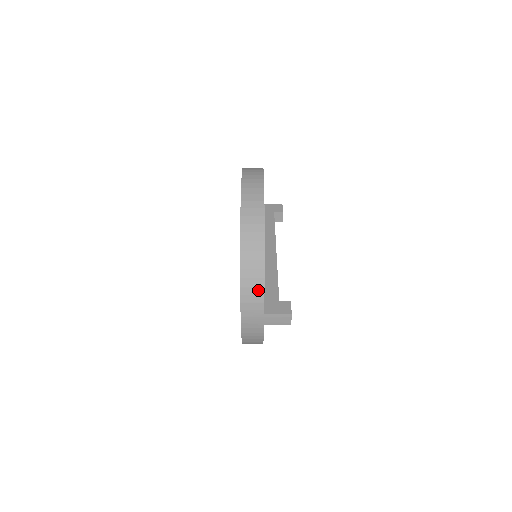
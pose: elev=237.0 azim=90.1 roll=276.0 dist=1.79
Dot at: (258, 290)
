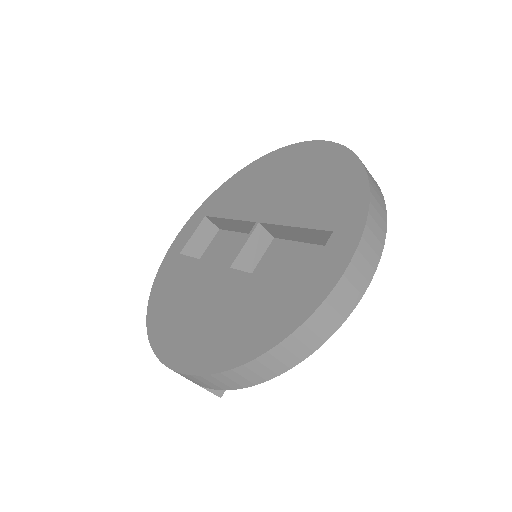
Dot at: (214, 386)
